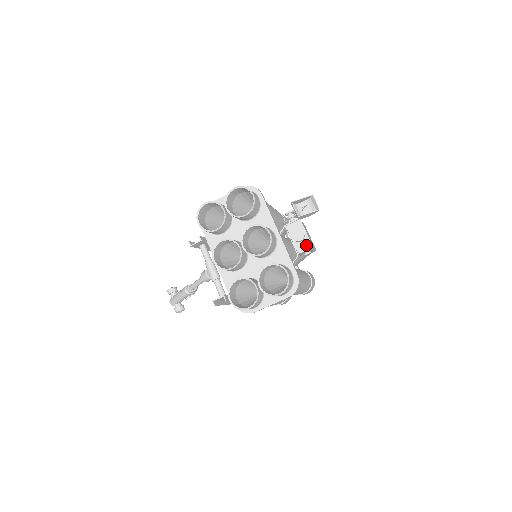
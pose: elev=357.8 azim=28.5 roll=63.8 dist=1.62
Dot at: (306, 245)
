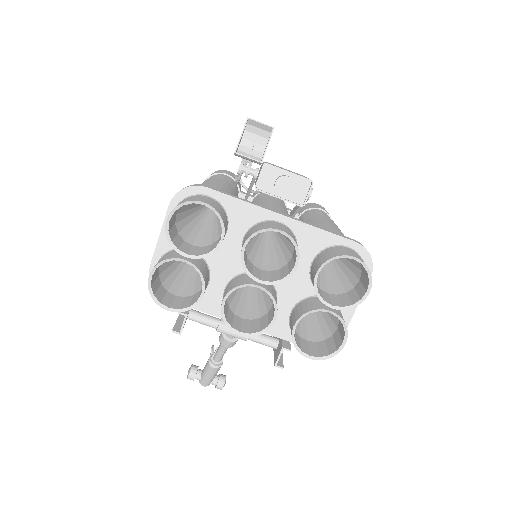
Dot at: (303, 187)
